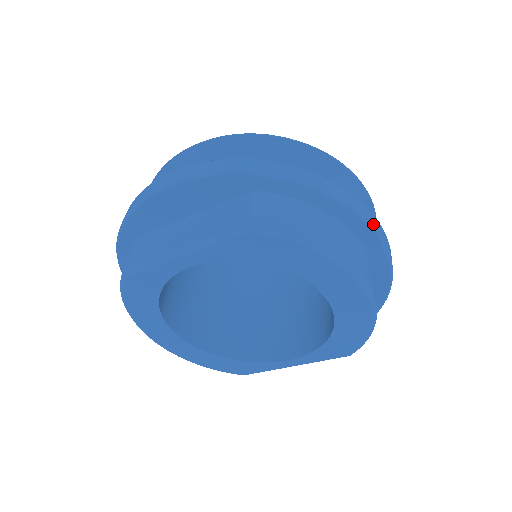
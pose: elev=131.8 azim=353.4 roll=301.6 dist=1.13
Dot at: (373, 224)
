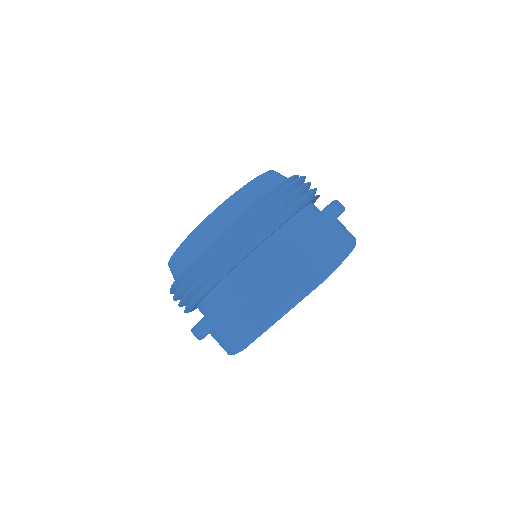
Dot at: (343, 209)
